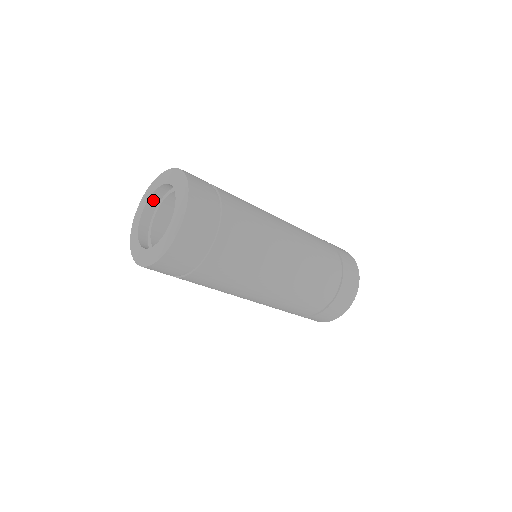
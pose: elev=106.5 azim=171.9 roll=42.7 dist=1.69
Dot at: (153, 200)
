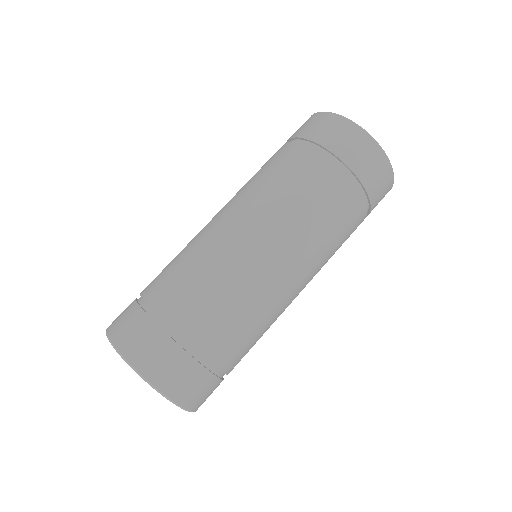
Dot at: occluded
